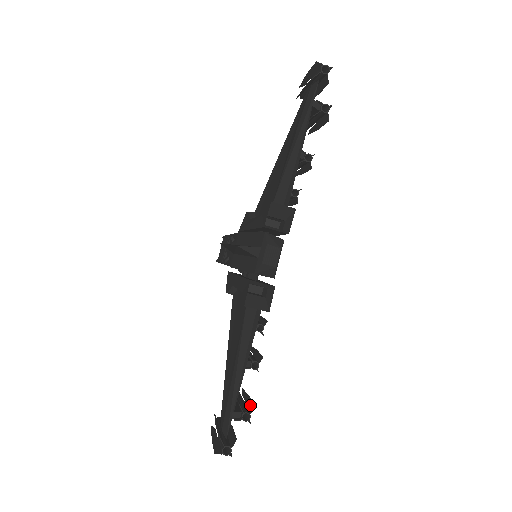
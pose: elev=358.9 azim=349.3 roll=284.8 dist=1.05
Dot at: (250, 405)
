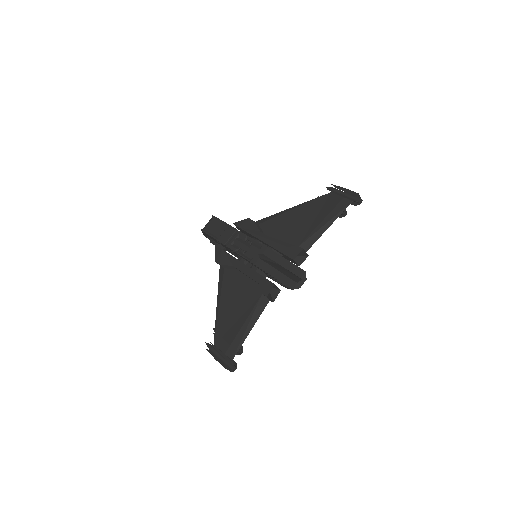
Dot at: occluded
